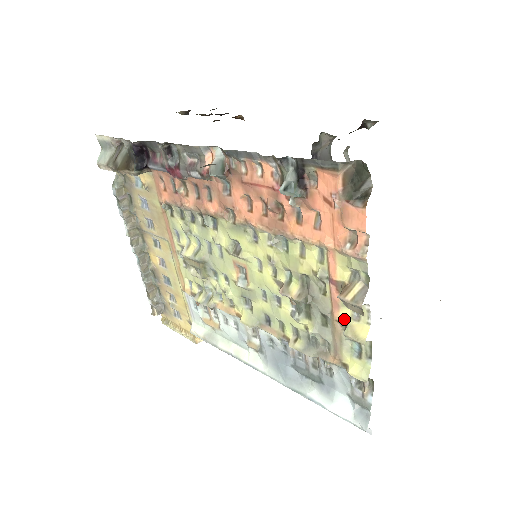
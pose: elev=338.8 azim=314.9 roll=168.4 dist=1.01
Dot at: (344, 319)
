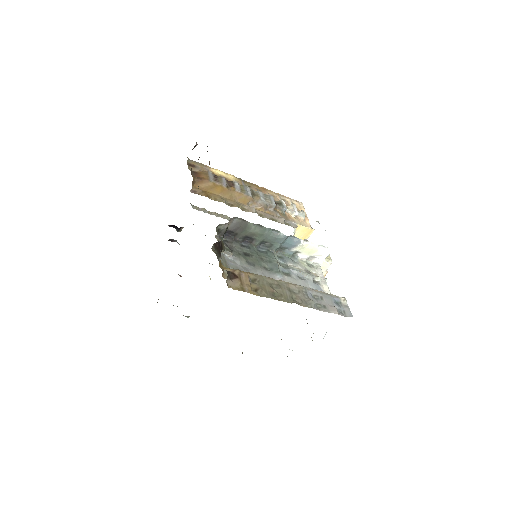
Dot at: occluded
